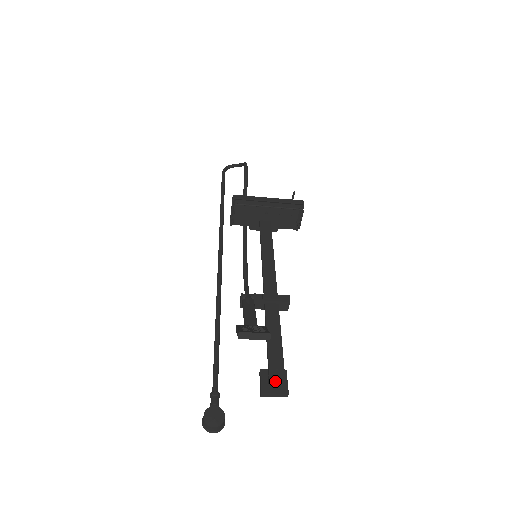
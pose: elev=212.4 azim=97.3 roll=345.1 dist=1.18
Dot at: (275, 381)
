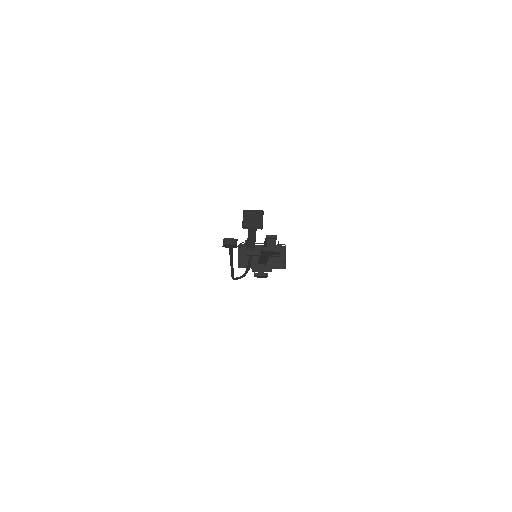
Dot at: (270, 235)
